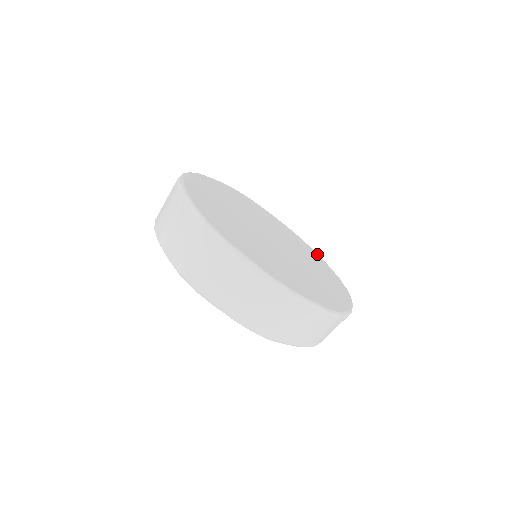
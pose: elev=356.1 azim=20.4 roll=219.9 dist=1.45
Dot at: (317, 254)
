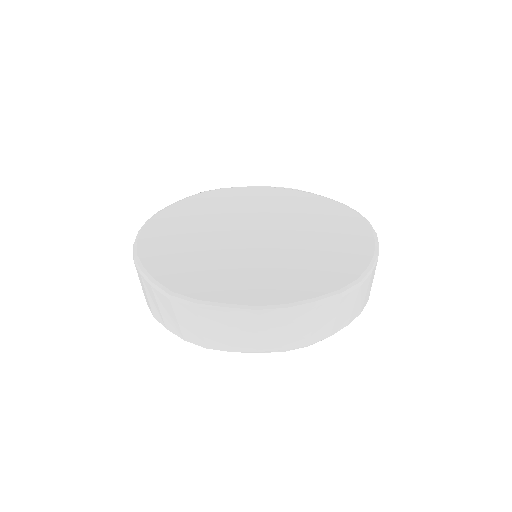
Dot at: (322, 197)
